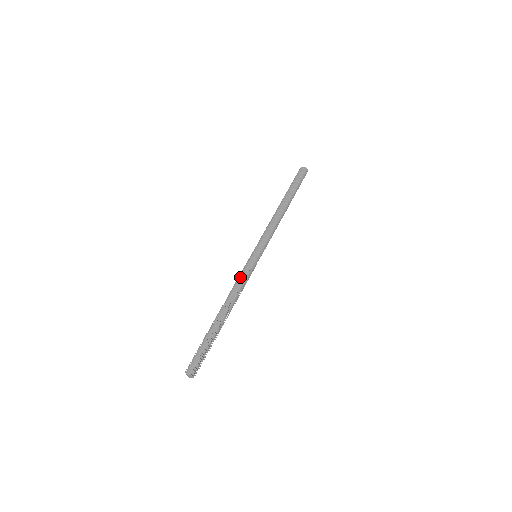
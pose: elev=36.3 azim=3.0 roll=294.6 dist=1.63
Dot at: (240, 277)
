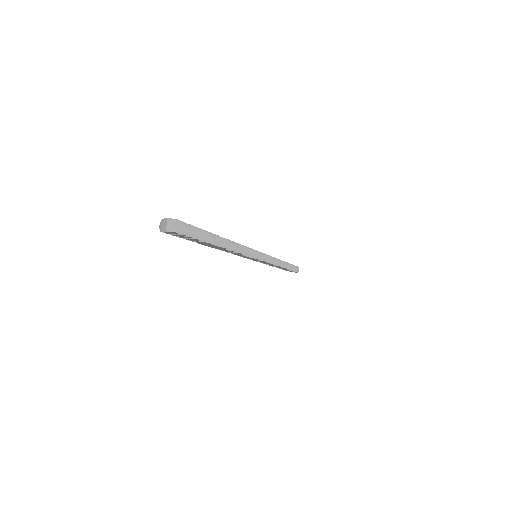
Dot at: occluded
